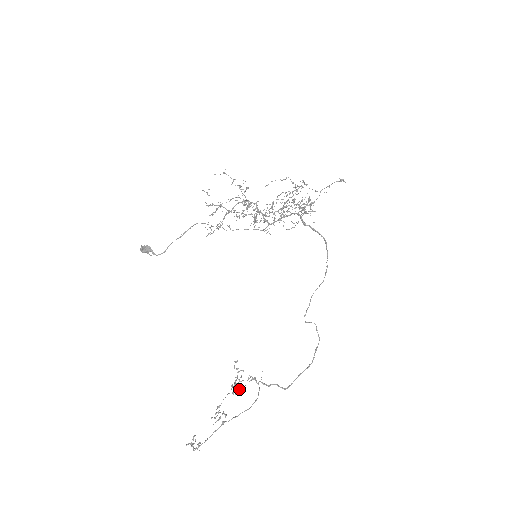
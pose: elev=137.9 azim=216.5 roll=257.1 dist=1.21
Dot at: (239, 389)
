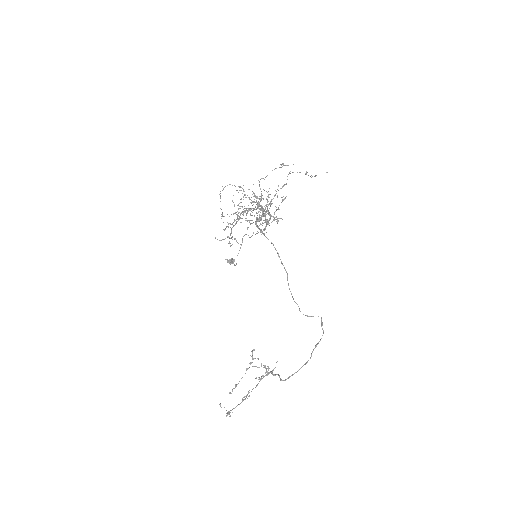
Dot at: occluded
